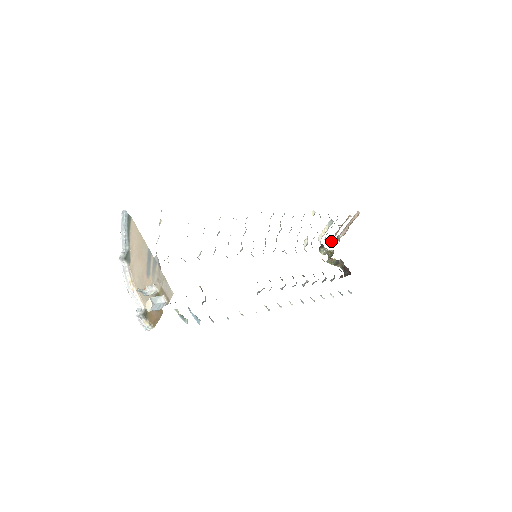
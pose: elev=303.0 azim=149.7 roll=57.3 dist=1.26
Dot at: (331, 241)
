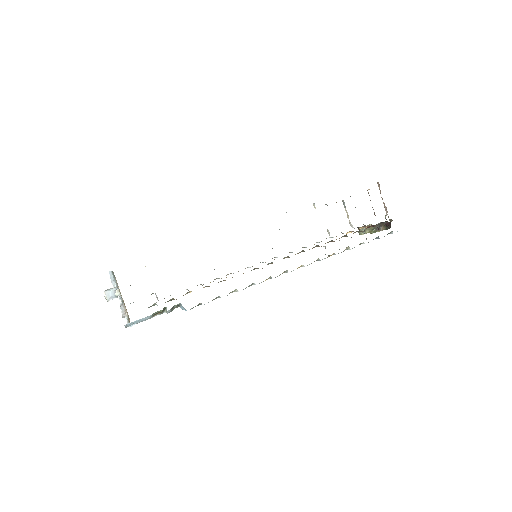
Dot at: occluded
